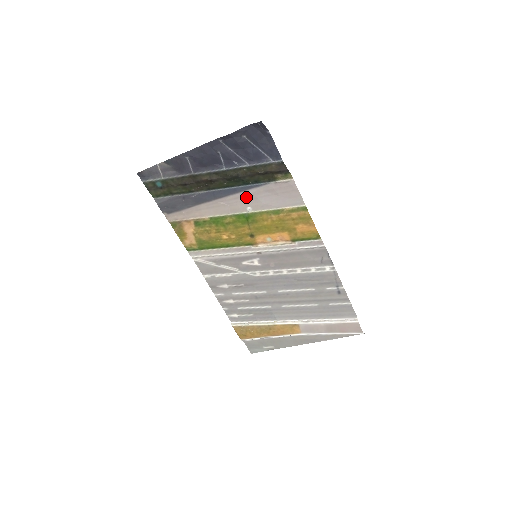
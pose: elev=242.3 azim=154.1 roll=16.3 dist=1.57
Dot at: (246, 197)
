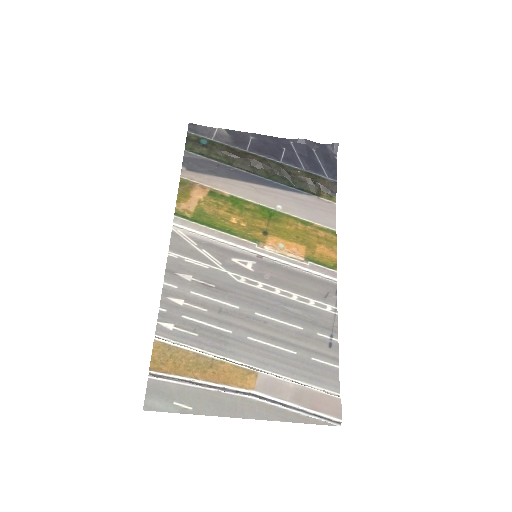
Dot at: (283, 196)
